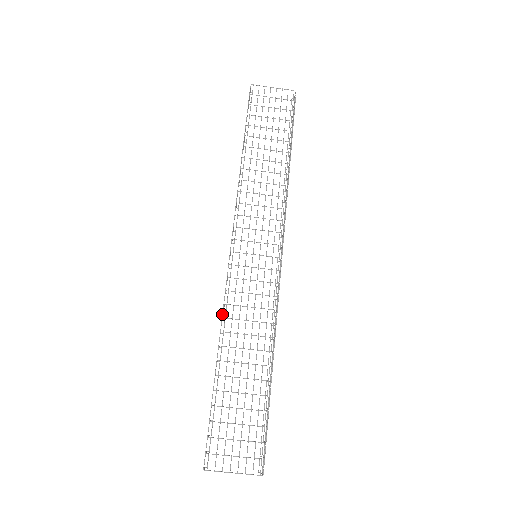
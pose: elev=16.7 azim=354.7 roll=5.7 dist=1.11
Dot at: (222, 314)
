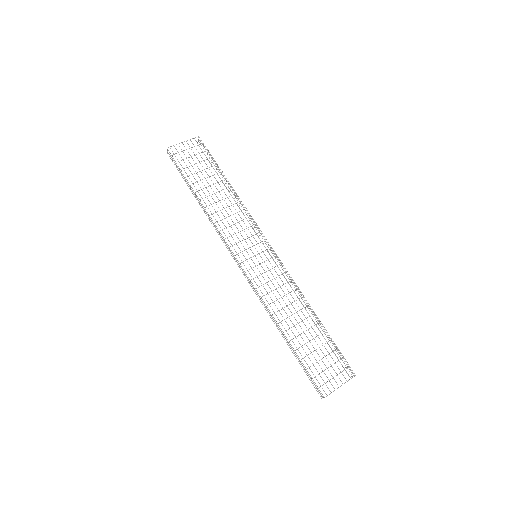
Dot at: (265, 304)
